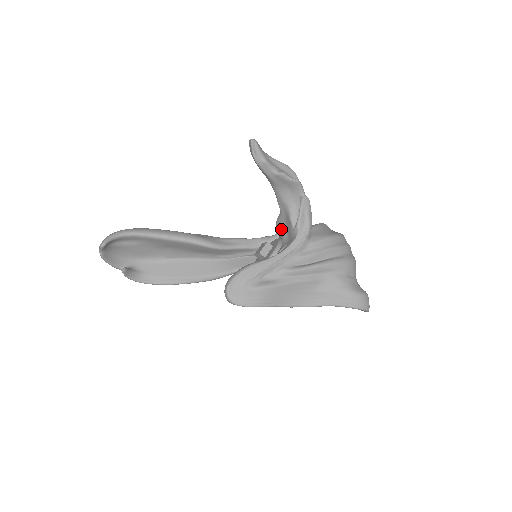
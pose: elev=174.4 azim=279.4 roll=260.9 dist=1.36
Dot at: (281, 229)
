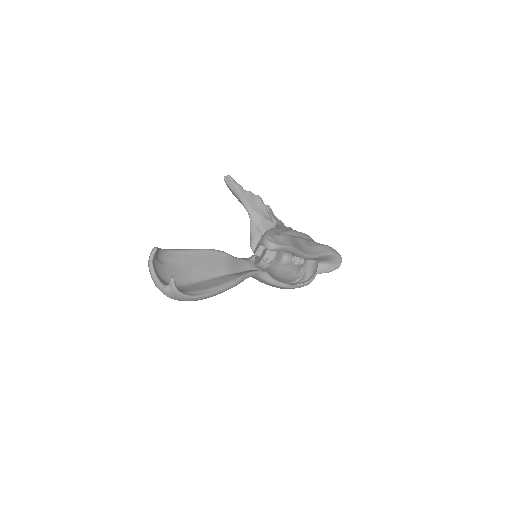
Dot at: occluded
